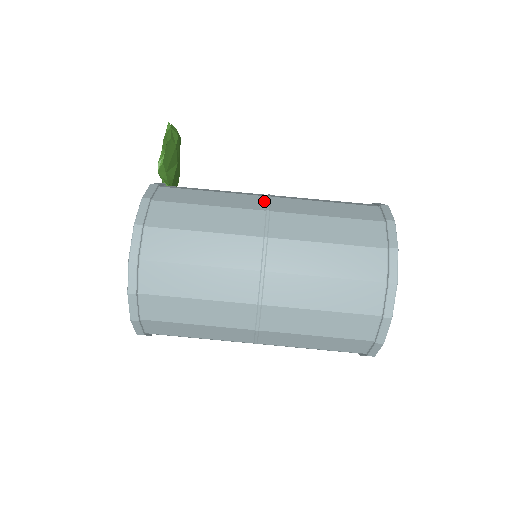
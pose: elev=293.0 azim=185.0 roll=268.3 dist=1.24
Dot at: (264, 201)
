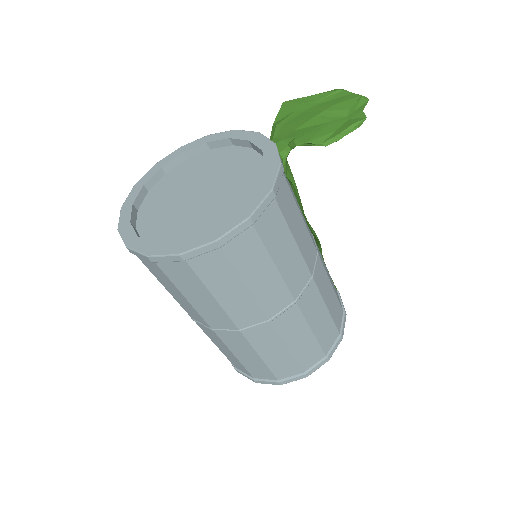
Dot at: (305, 284)
